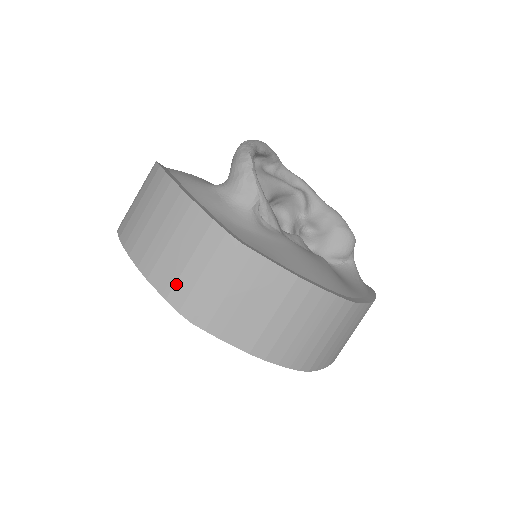
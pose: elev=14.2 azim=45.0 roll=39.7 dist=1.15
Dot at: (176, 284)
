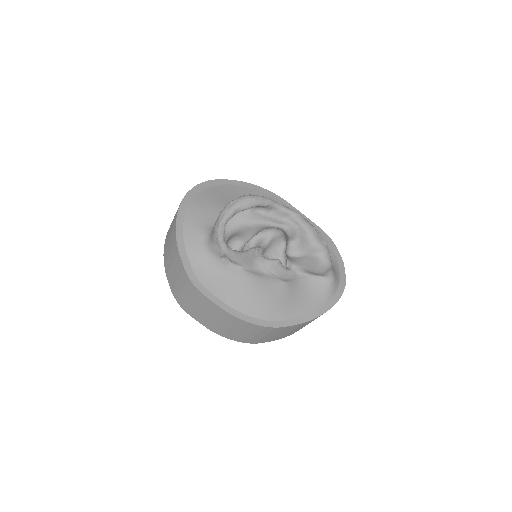
Dot at: (174, 288)
